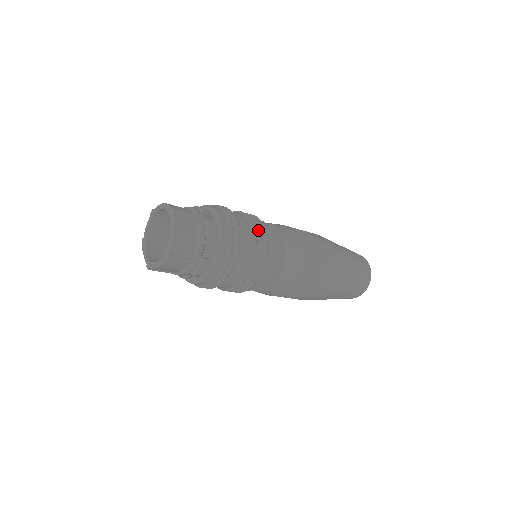
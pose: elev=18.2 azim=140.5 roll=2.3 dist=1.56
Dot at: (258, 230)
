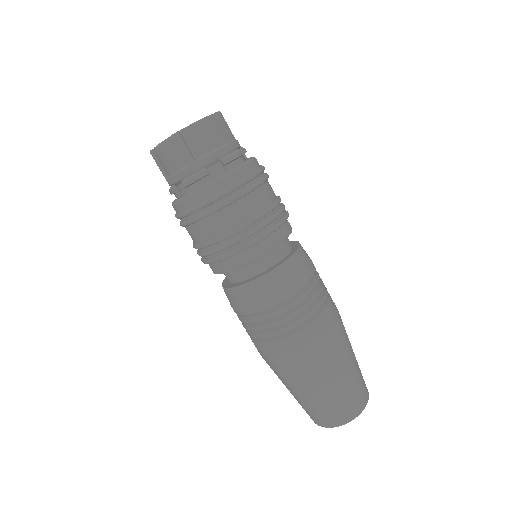
Dot at: (279, 209)
